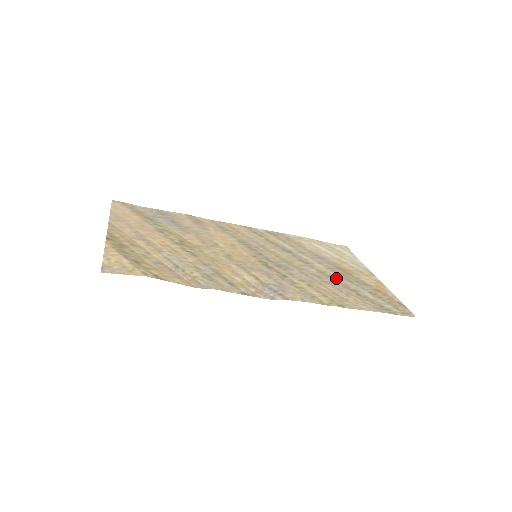
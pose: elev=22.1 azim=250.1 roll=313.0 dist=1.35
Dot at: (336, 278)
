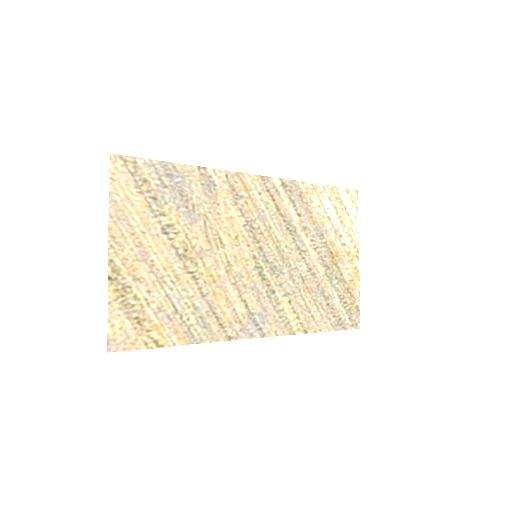
Dot at: (320, 278)
